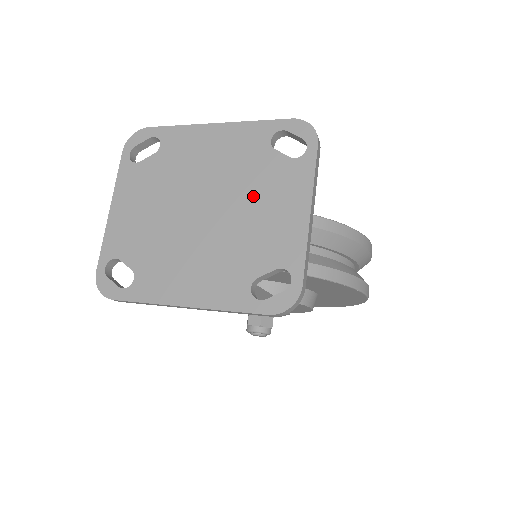
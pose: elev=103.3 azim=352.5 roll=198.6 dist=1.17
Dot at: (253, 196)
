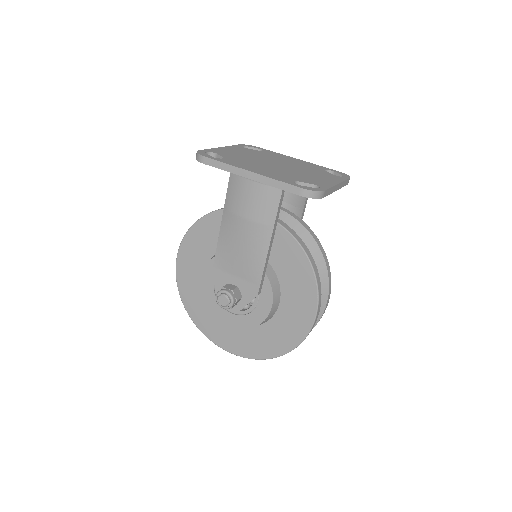
Dot at: (308, 172)
